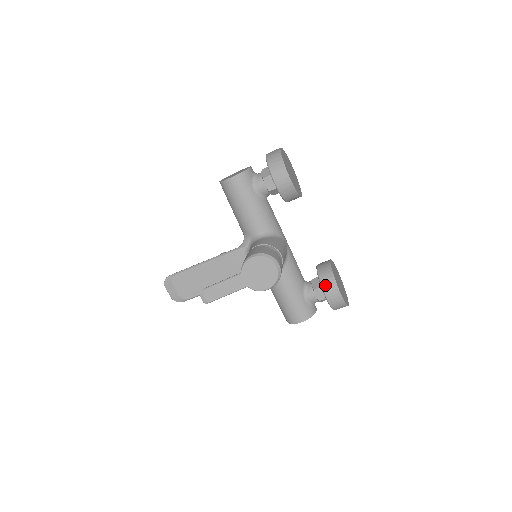
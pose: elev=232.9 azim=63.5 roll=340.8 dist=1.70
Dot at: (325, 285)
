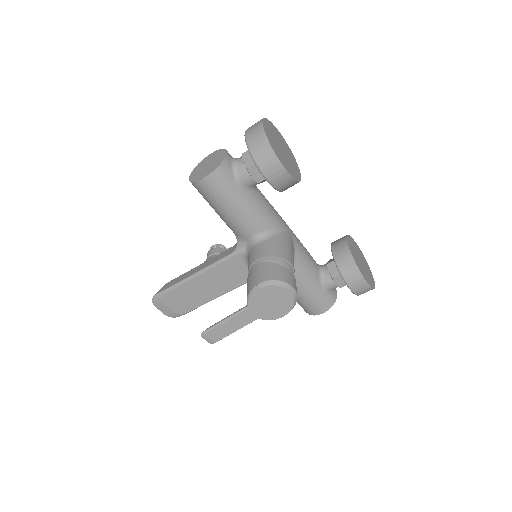
Dot at: (347, 276)
